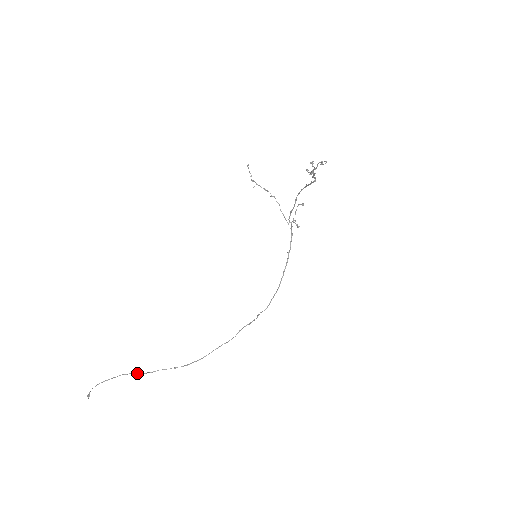
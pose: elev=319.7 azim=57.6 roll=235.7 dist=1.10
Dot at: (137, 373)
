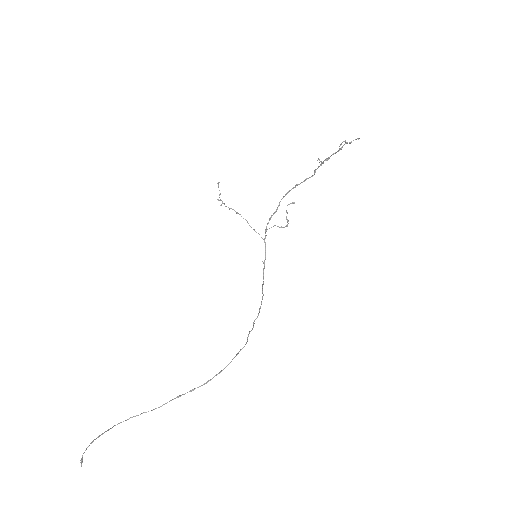
Dot at: occluded
